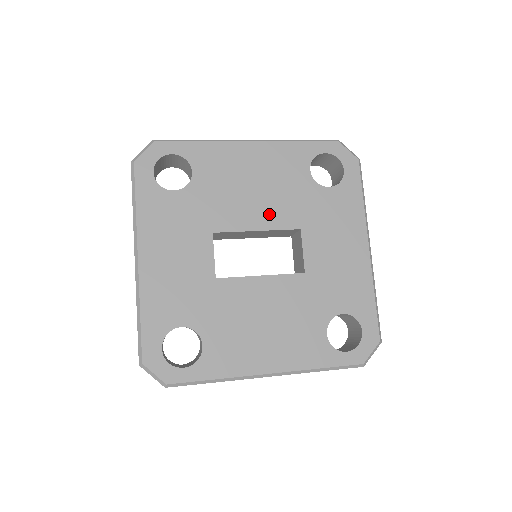
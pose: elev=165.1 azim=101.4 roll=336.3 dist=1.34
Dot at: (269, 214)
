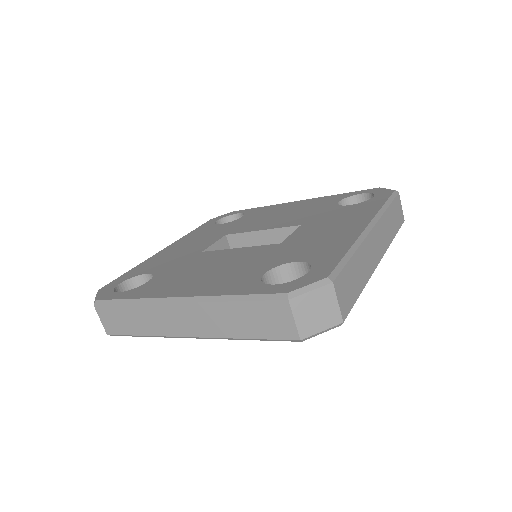
Dot at: (280, 223)
